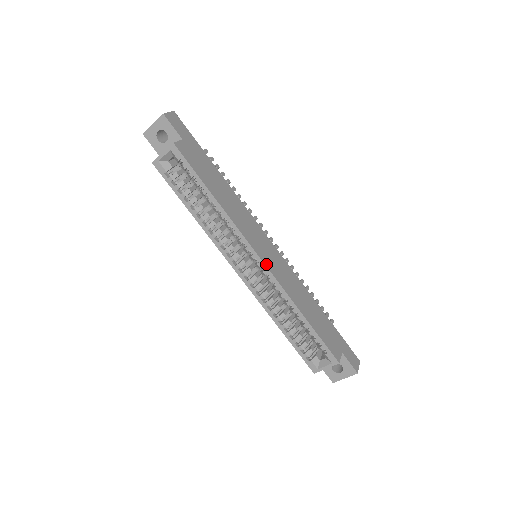
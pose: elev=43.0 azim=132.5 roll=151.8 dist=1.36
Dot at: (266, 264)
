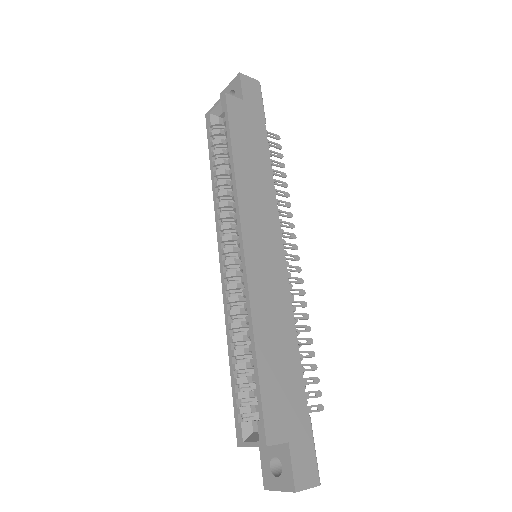
Dot at: (247, 256)
